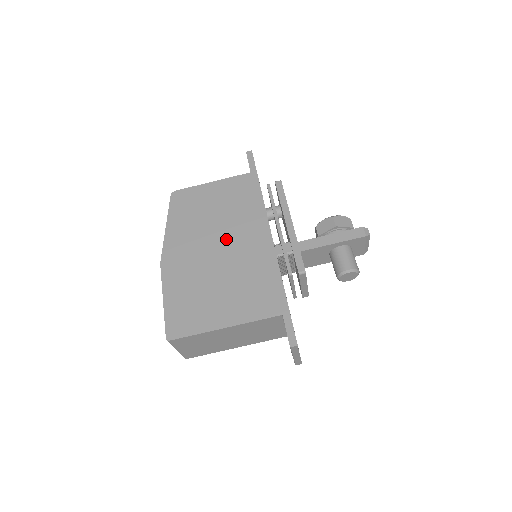
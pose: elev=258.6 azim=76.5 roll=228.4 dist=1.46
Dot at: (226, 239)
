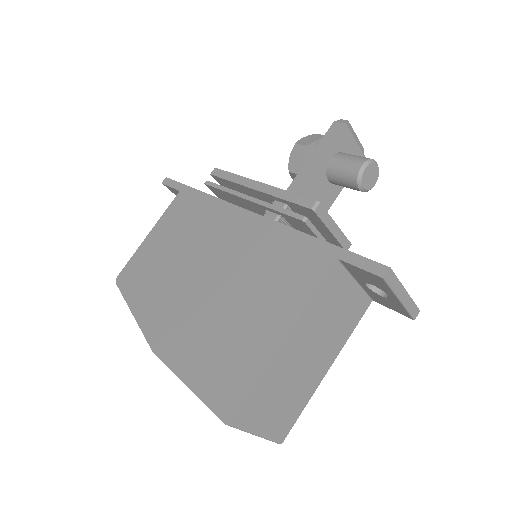
Dot at: (205, 260)
